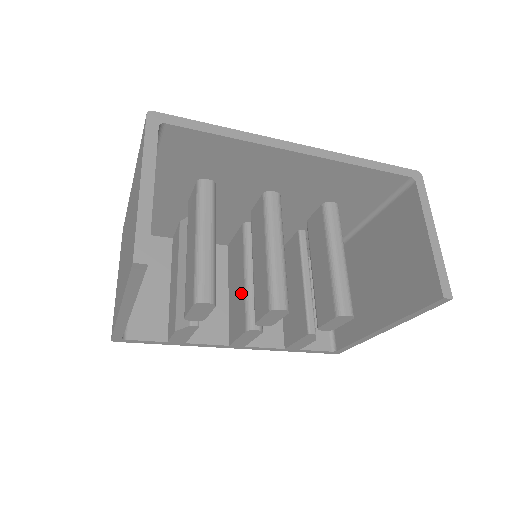
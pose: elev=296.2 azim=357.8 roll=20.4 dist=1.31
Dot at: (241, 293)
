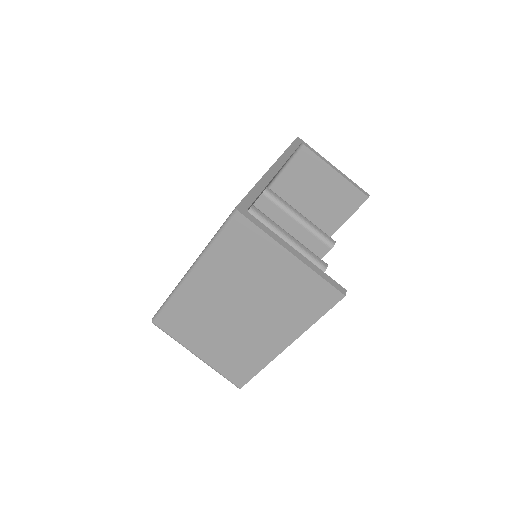
Dot at: occluded
